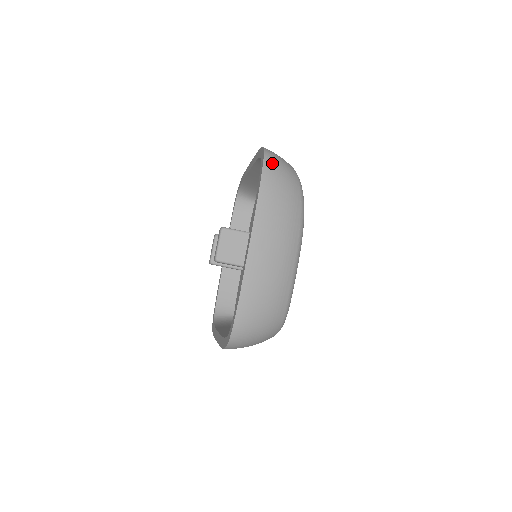
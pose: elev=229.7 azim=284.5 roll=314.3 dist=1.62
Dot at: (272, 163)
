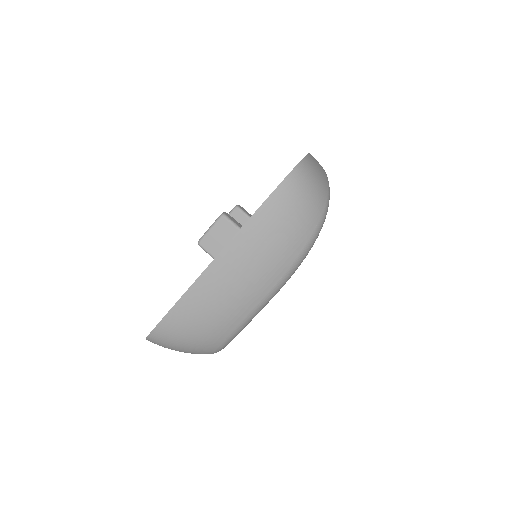
Dot at: (294, 187)
